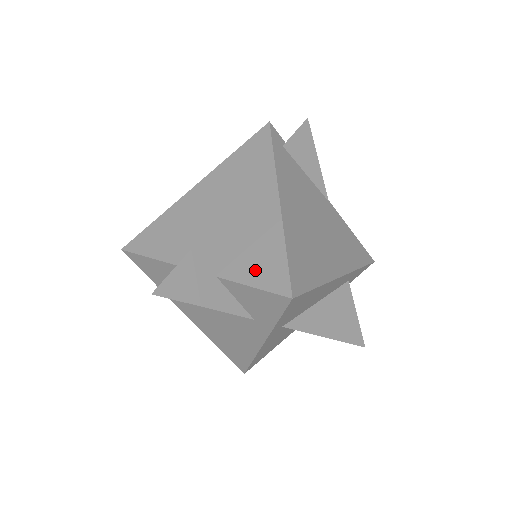
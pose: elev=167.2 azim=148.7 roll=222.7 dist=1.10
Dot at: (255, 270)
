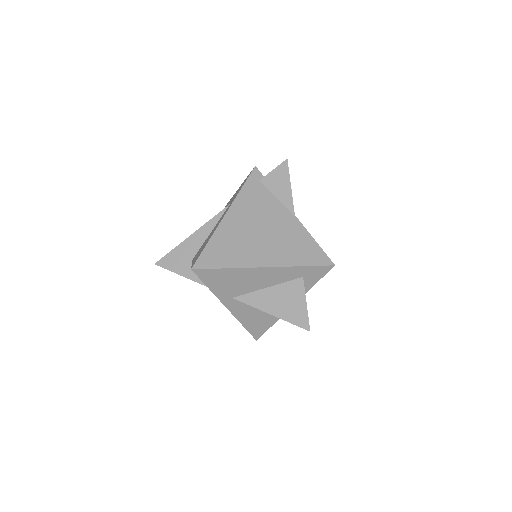
Dot at: (197, 255)
